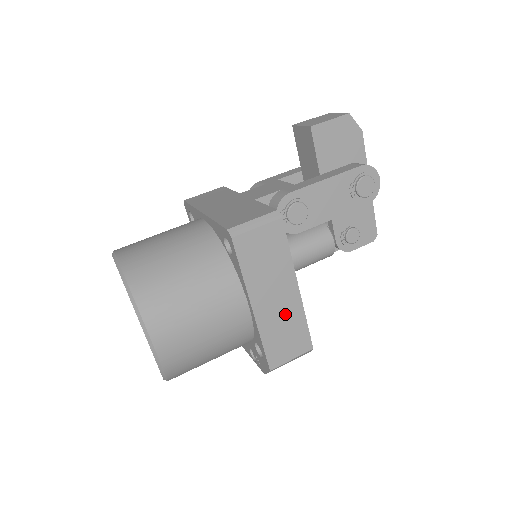
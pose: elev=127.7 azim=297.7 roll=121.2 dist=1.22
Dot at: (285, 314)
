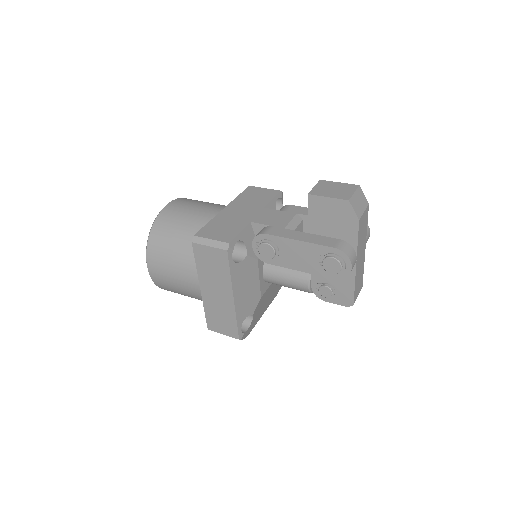
Dot at: (222, 306)
